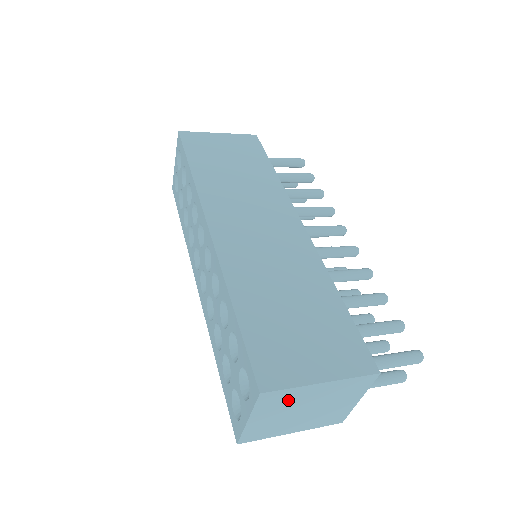
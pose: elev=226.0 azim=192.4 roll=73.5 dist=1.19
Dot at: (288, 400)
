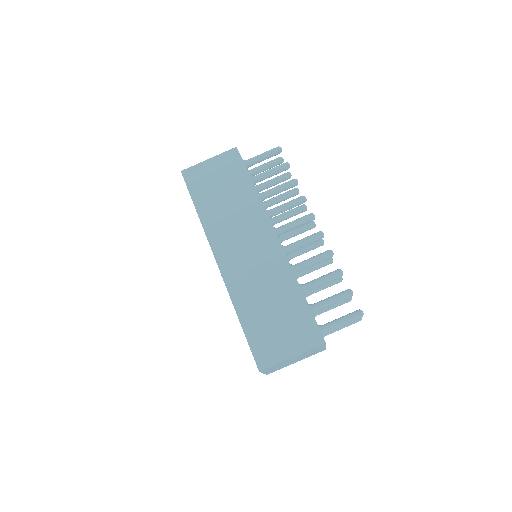
Dot at: (278, 365)
